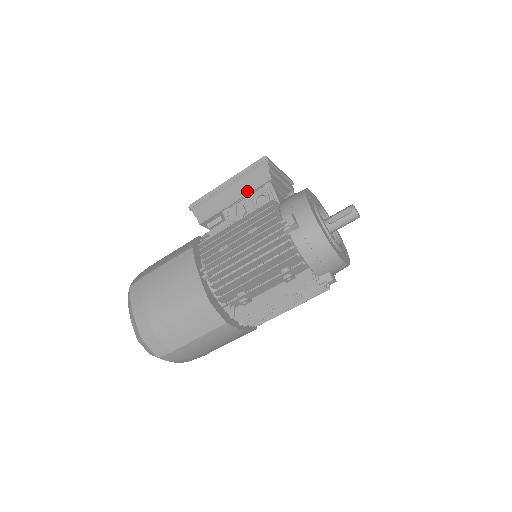
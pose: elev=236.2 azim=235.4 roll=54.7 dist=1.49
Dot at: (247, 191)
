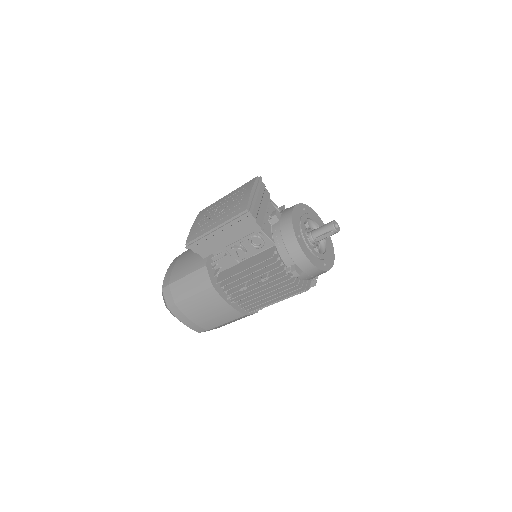
Dot at: (240, 237)
